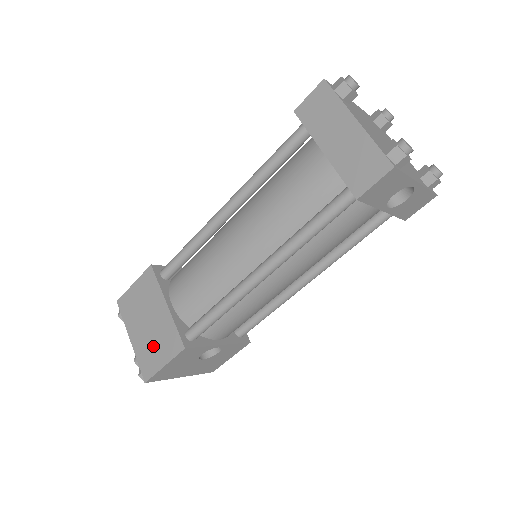
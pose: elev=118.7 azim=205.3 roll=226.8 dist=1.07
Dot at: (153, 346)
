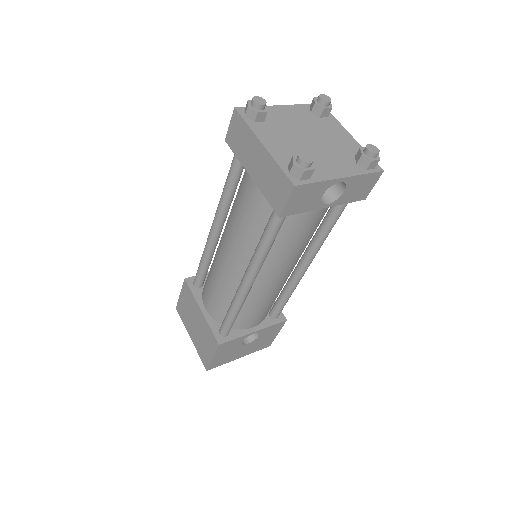
Dot at: (203, 343)
